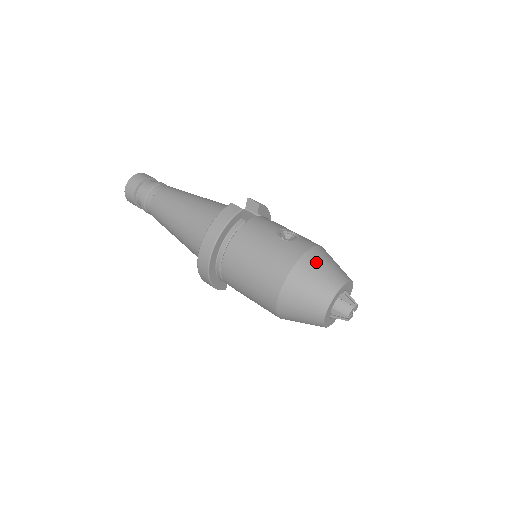
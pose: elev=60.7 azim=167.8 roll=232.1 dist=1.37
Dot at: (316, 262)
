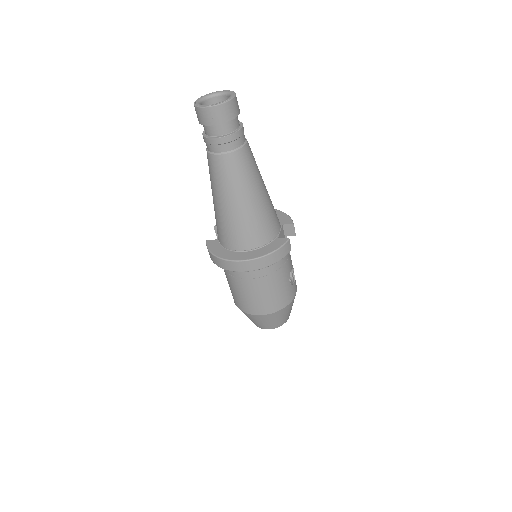
Dot at: (291, 306)
